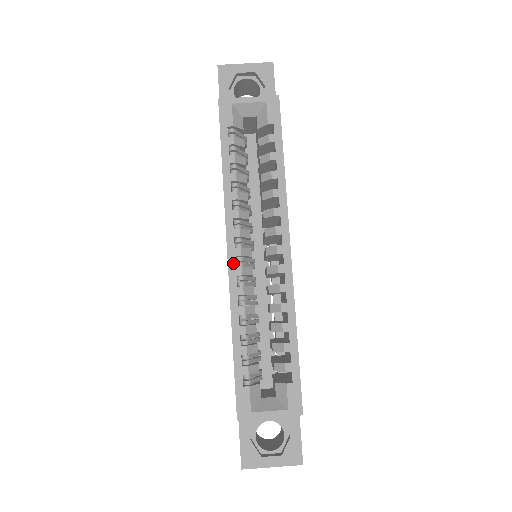
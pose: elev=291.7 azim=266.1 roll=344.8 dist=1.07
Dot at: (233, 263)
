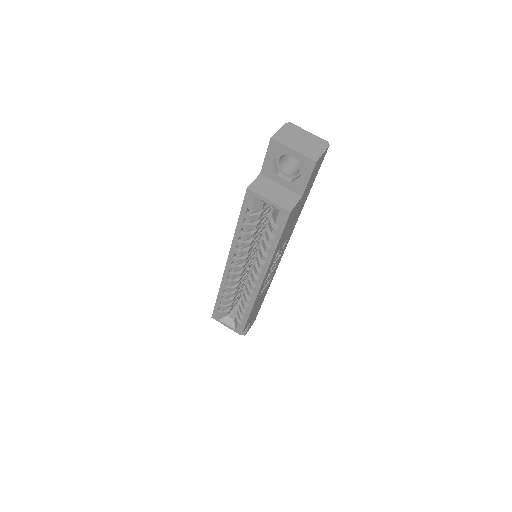
Dot at: (228, 270)
